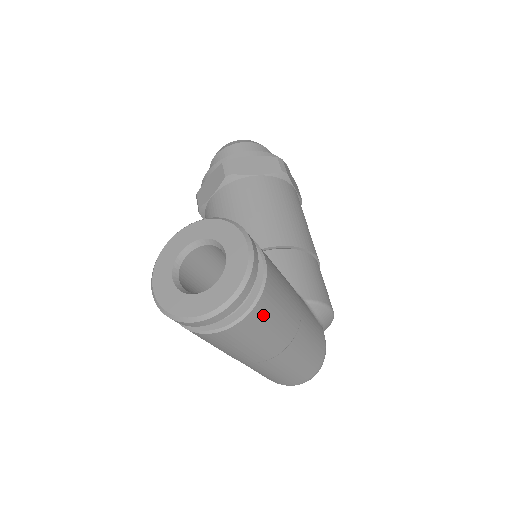
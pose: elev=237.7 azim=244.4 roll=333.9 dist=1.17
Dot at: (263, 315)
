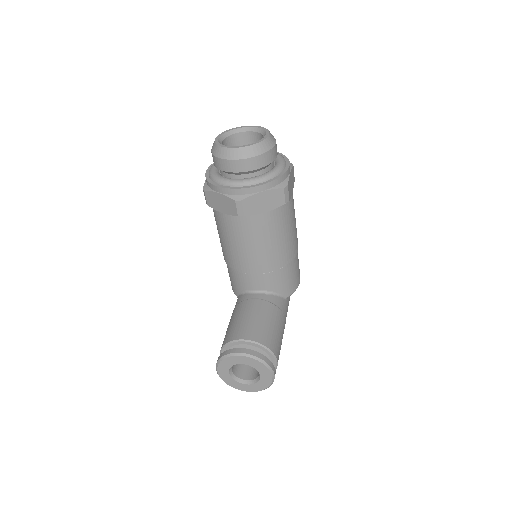
Dot at: occluded
